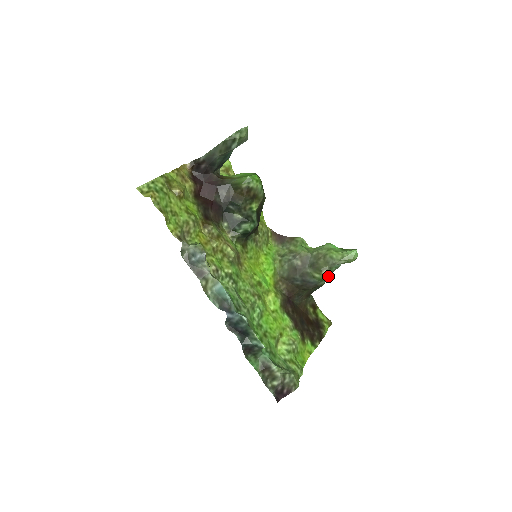
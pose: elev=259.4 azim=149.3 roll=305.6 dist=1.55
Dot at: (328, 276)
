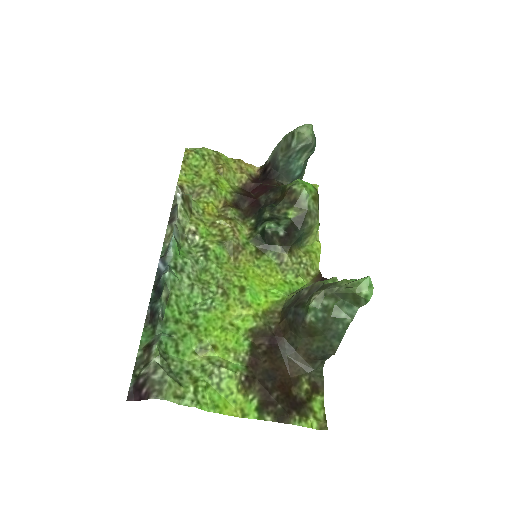
Dot at: (318, 306)
